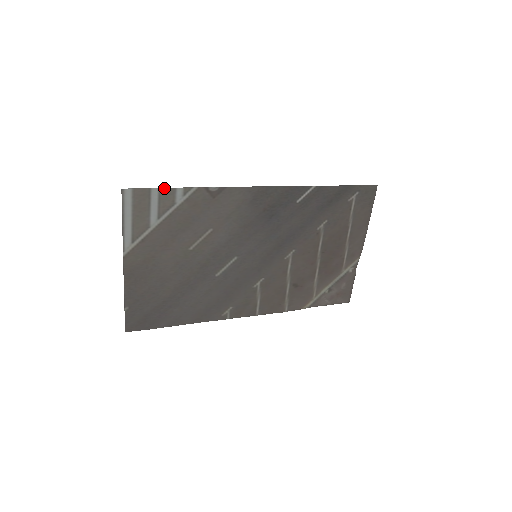
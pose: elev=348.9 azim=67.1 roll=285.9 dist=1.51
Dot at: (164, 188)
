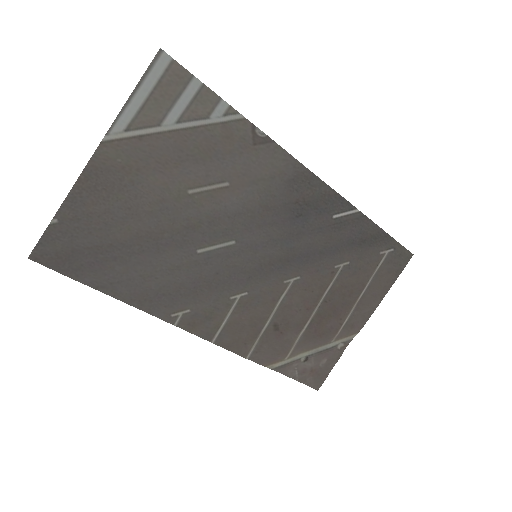
Dot at: (208, 88)
